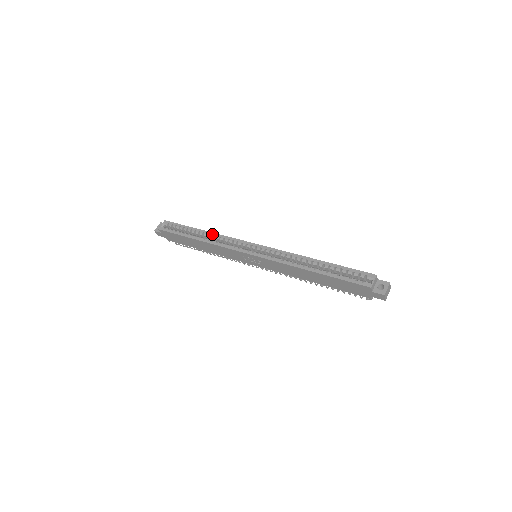
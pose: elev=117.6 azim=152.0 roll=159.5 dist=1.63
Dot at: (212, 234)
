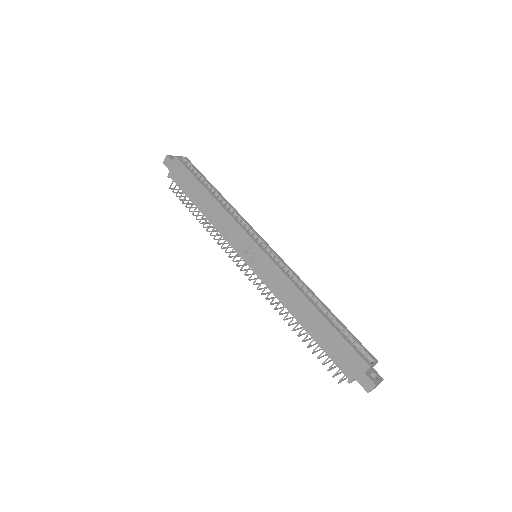
Dot at: (229, 203)
